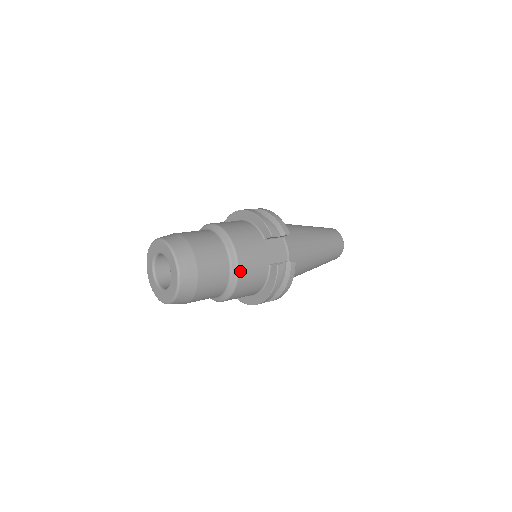
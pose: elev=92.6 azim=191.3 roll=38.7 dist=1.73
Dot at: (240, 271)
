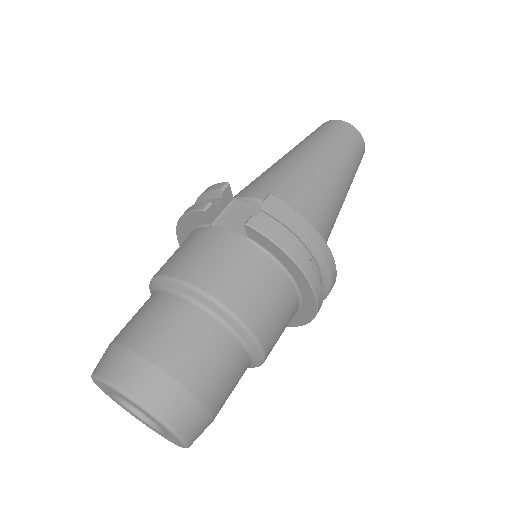
Dot at: (209, 290)
